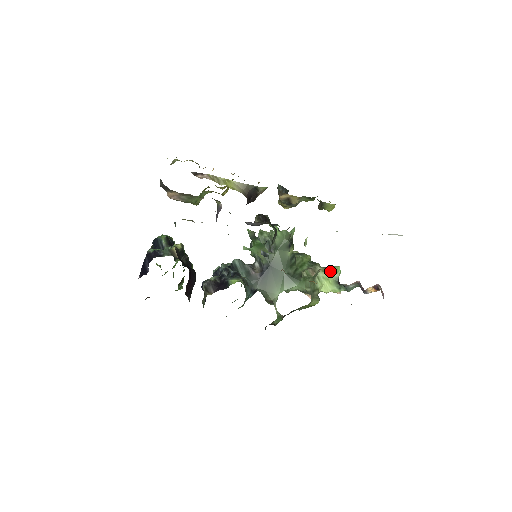
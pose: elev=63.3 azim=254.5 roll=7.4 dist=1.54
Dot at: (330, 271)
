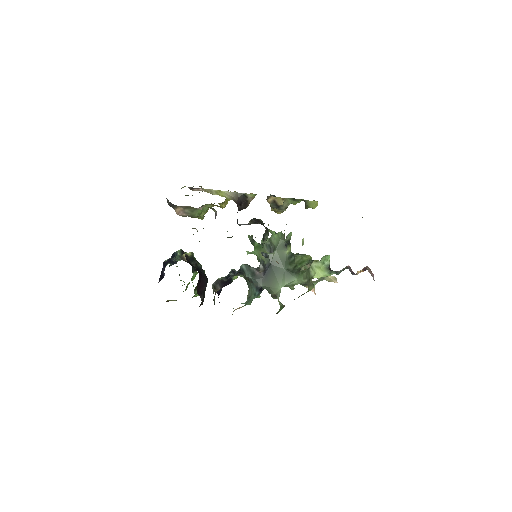
Dot at: (321, 260)
